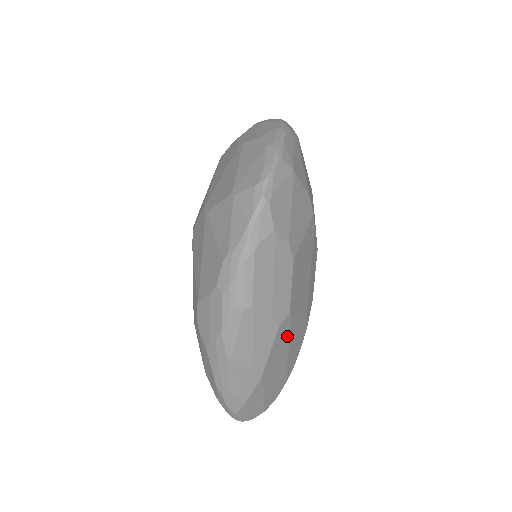
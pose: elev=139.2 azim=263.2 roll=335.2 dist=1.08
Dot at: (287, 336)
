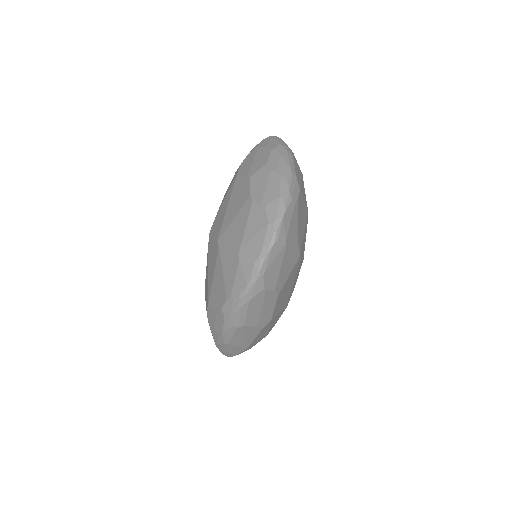
Dot at: (269, 326)
